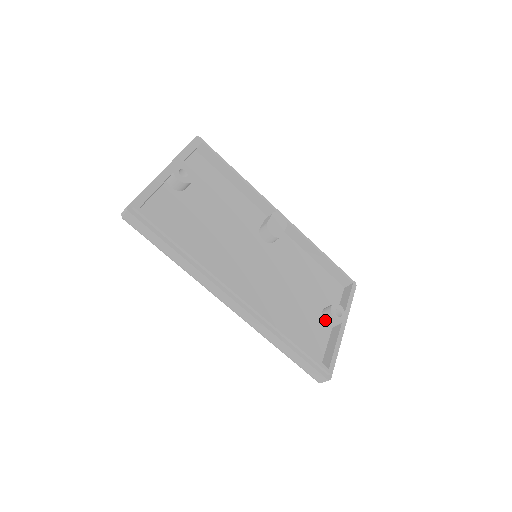
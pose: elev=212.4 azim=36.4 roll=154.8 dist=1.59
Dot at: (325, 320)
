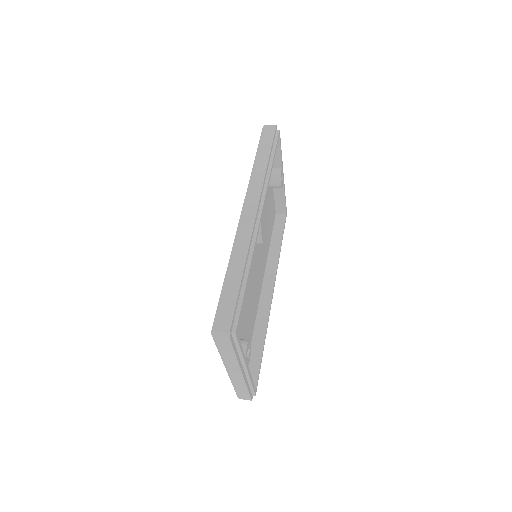
Dot at: occluded
